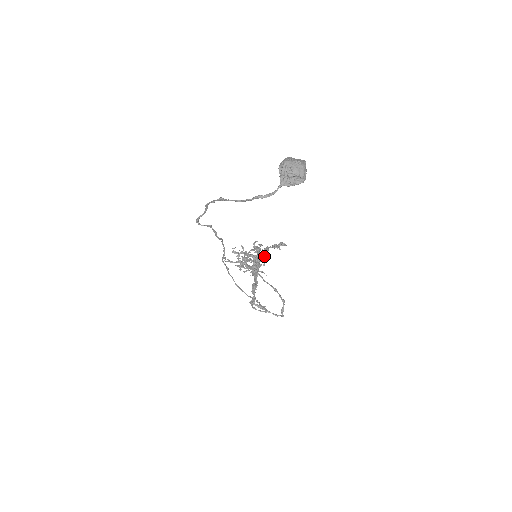
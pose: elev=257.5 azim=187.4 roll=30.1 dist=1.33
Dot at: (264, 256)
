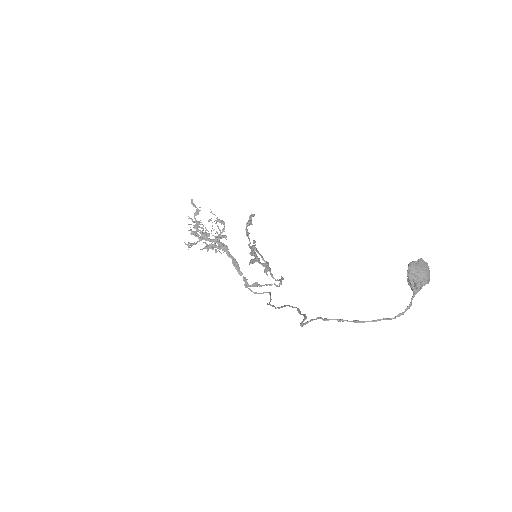
Dot at: (220, 222)
